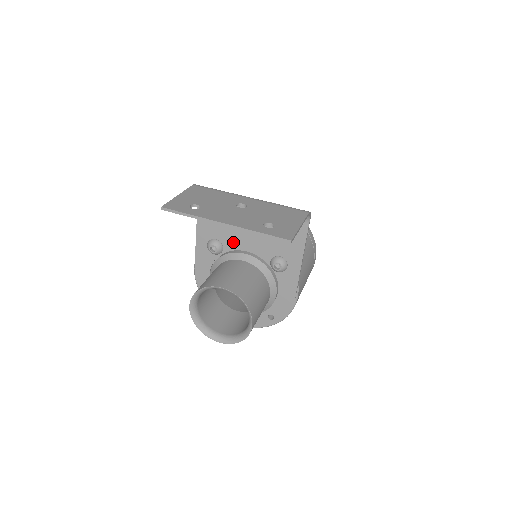
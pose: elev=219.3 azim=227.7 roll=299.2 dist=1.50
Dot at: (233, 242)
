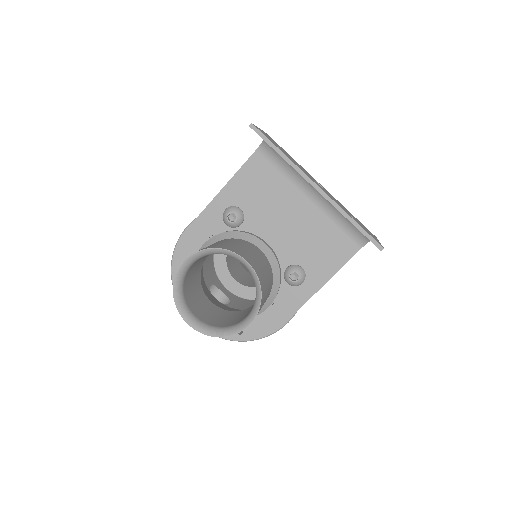
Dot at: (259, 223)
